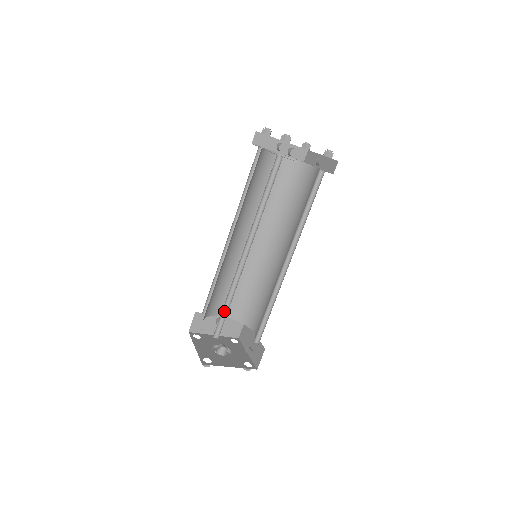
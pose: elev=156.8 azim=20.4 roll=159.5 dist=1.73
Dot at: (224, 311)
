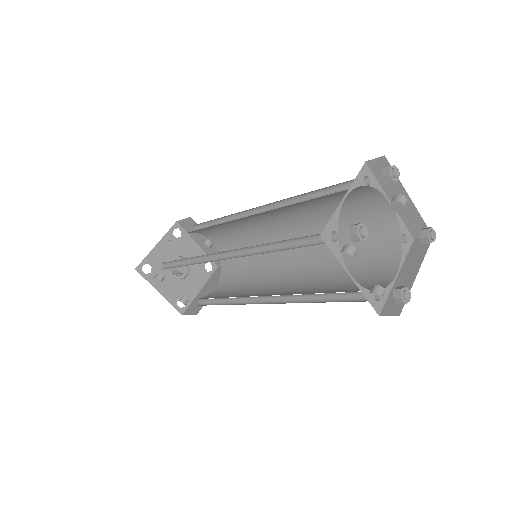
Dot at: (181, 261)
